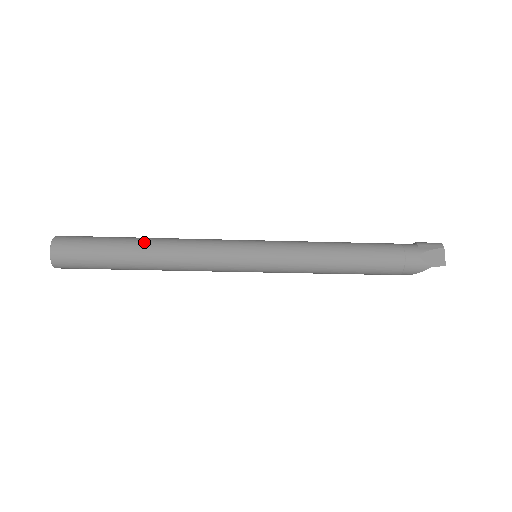
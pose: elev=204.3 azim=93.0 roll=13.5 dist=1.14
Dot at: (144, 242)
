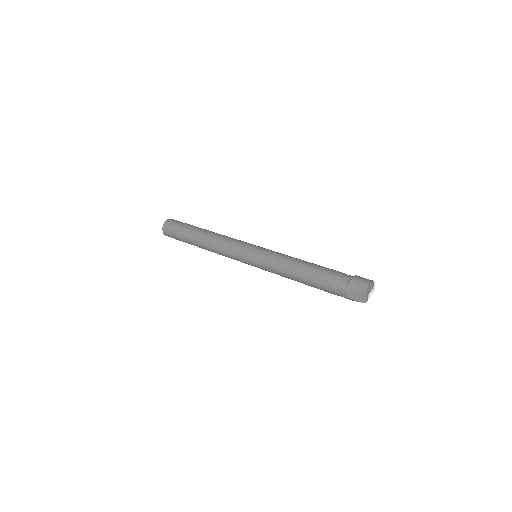
Dot at: (198, 238)
